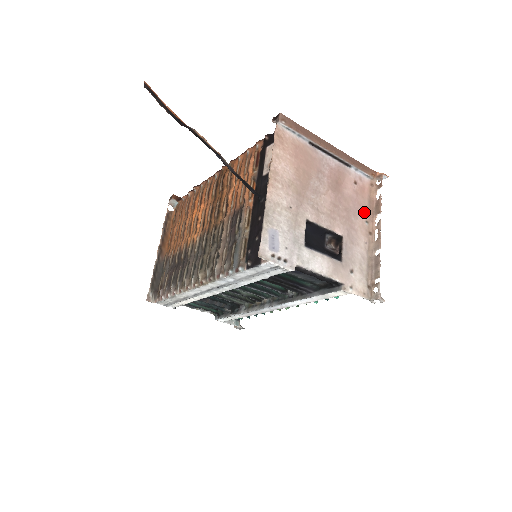
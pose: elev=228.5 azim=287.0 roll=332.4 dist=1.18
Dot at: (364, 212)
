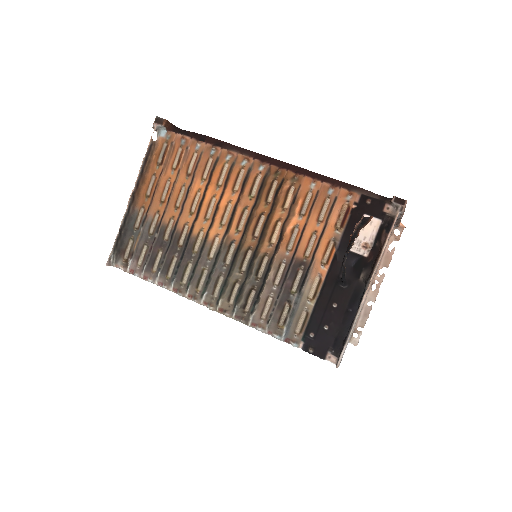
Dot at: occluded
